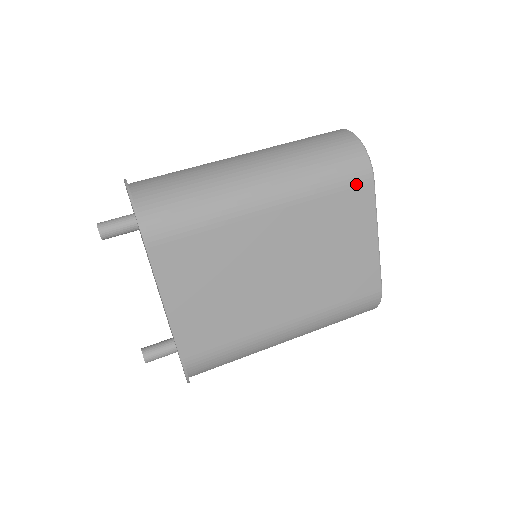
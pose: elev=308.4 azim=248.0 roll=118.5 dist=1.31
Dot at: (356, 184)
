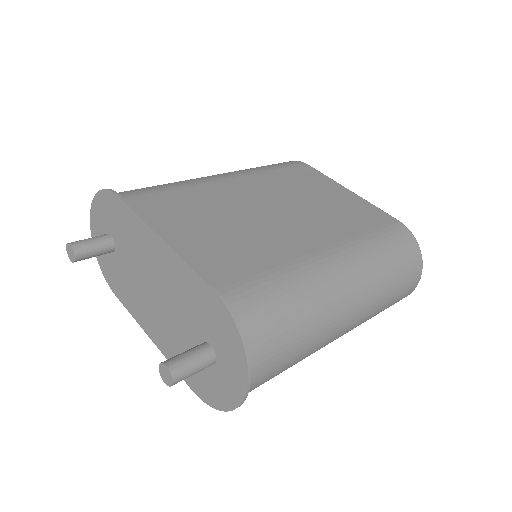
Dot at: (295, 166)
